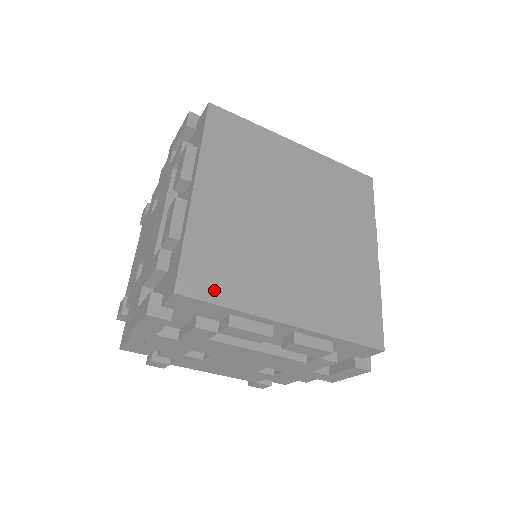
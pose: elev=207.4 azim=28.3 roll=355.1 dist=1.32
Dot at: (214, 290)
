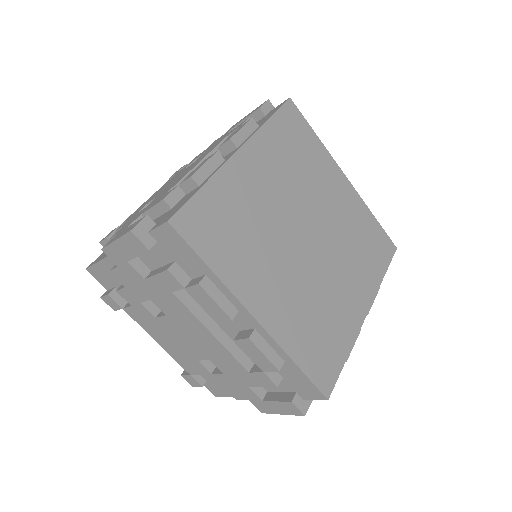
Dot at: (334, 363)
